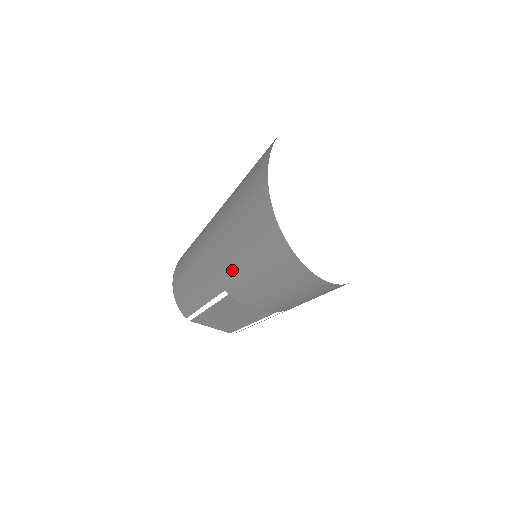
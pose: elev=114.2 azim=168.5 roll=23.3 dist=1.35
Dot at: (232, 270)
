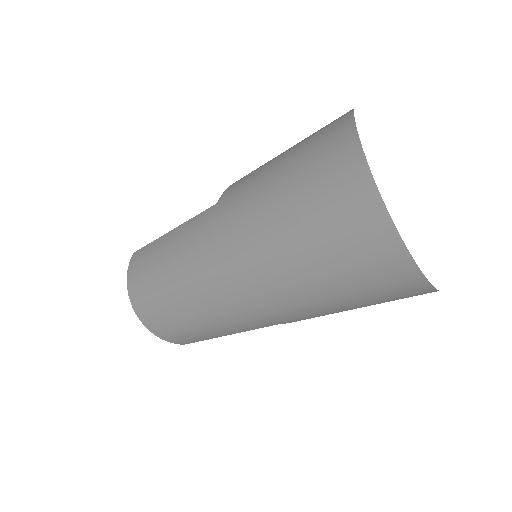
Dot at: (308, 314)
